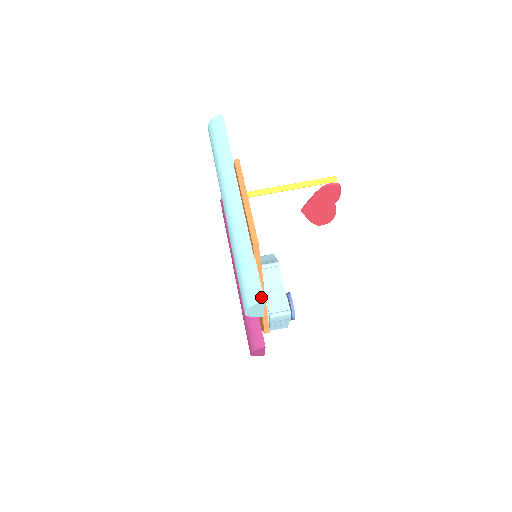
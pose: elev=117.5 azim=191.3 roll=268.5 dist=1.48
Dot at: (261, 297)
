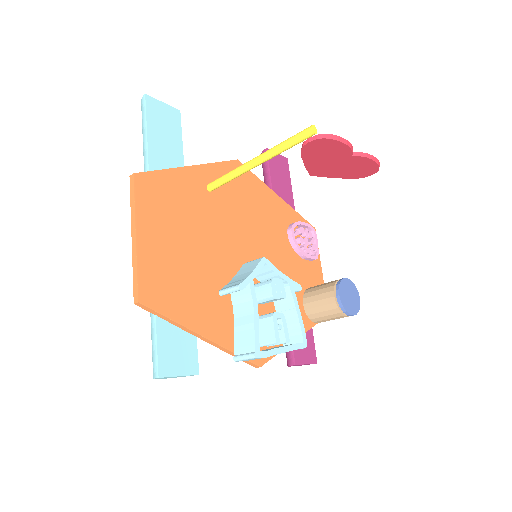
Dot at: (156, 371)
